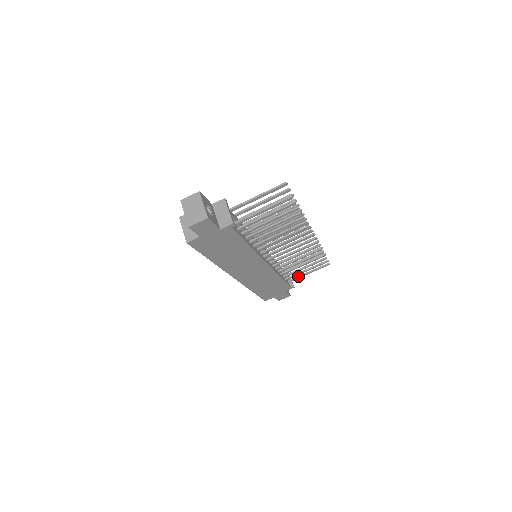
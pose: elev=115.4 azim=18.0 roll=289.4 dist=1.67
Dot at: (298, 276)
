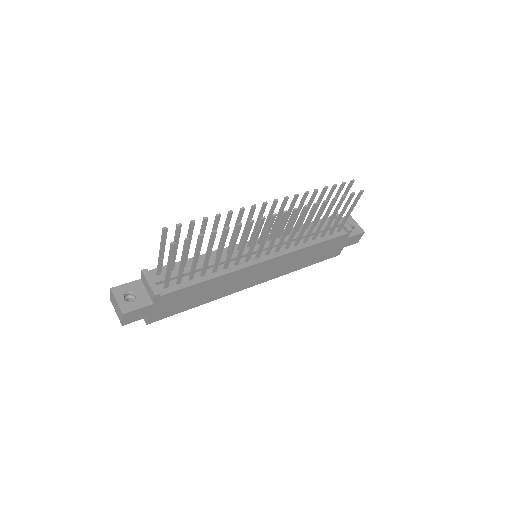
Dot at: (342, 221)
